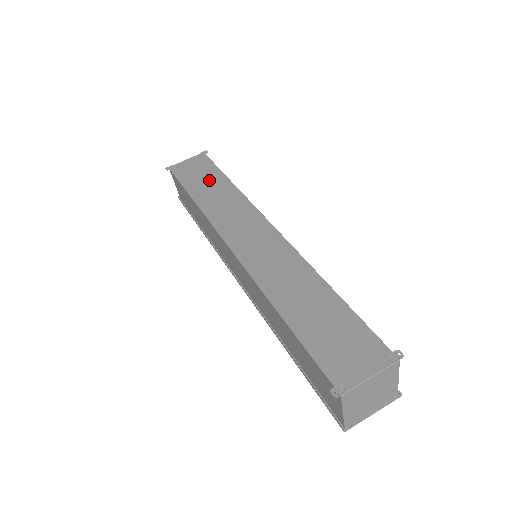
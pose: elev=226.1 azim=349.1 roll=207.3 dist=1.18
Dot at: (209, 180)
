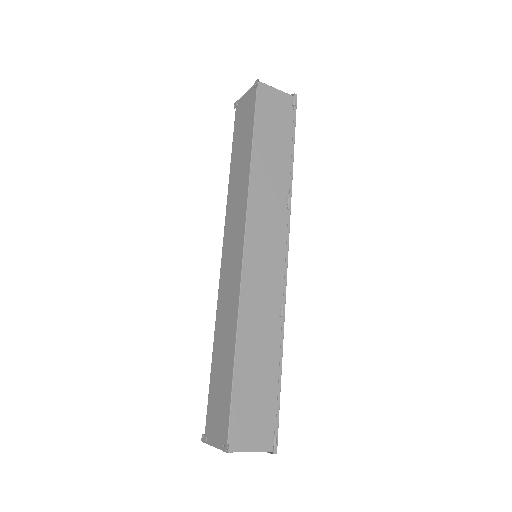
Dot at: (243, 143)
